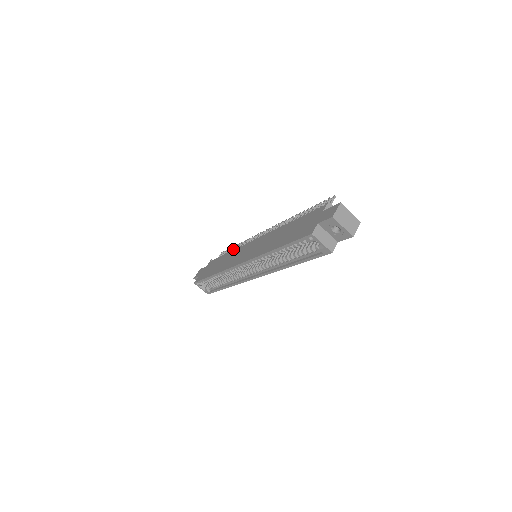
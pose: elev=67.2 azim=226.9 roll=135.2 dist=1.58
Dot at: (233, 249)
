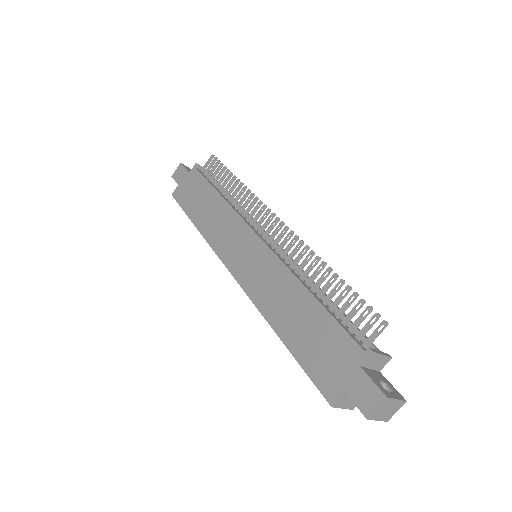
Dot at: (228, 180)
